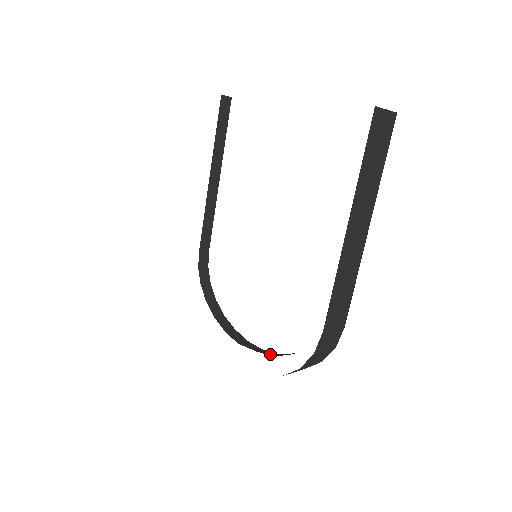
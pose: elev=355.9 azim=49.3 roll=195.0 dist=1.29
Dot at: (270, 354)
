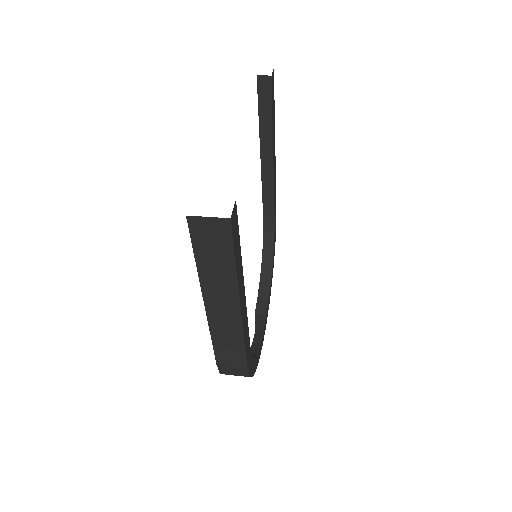
Dot at: (255, 340)
